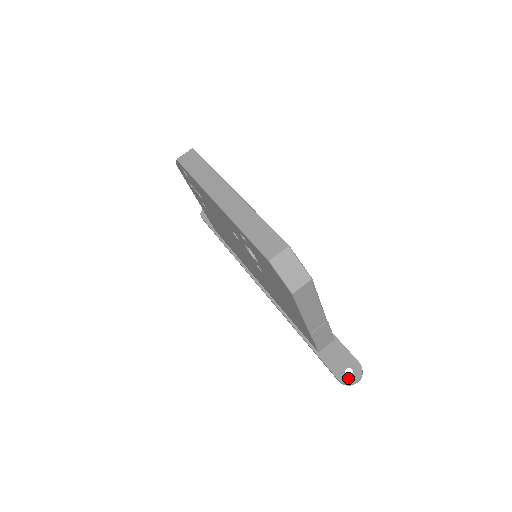
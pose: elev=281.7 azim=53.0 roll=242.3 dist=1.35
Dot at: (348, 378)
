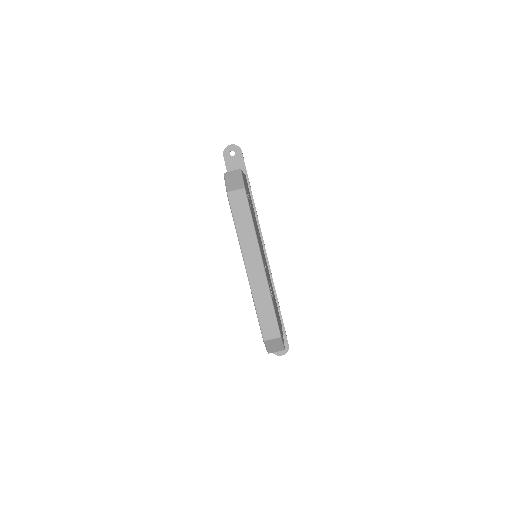
Dot at: occluded
